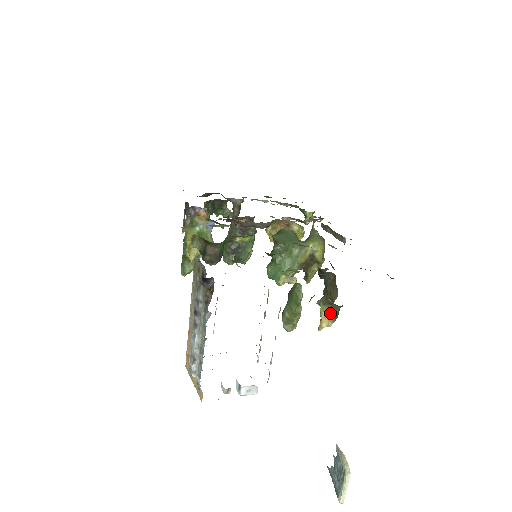
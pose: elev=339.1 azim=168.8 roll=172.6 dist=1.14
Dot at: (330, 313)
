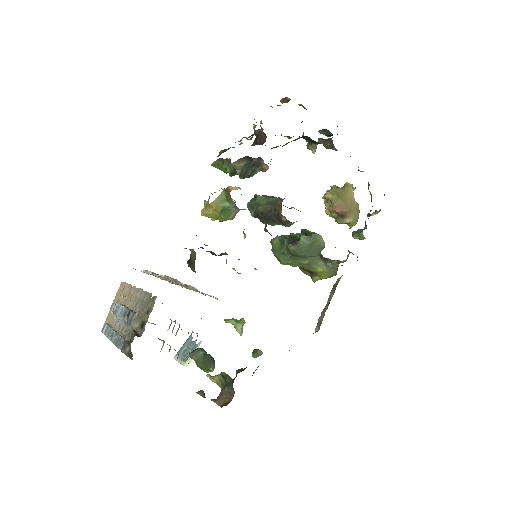
Dot at: (219, 385)
